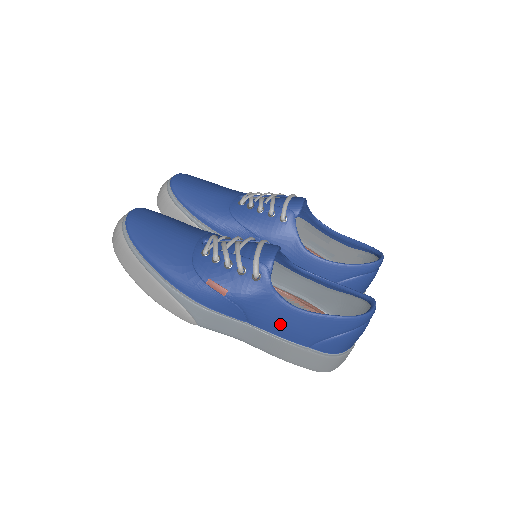
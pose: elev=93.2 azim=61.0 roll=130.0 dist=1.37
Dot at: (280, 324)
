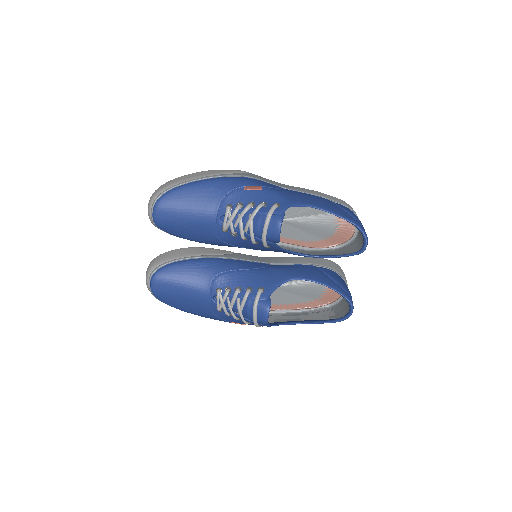
Dot at: (288, 320)
